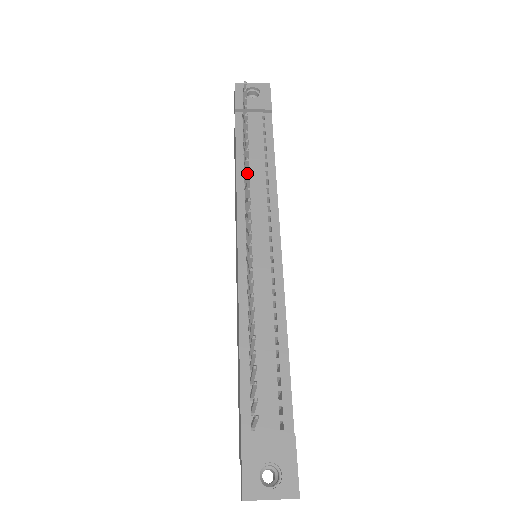
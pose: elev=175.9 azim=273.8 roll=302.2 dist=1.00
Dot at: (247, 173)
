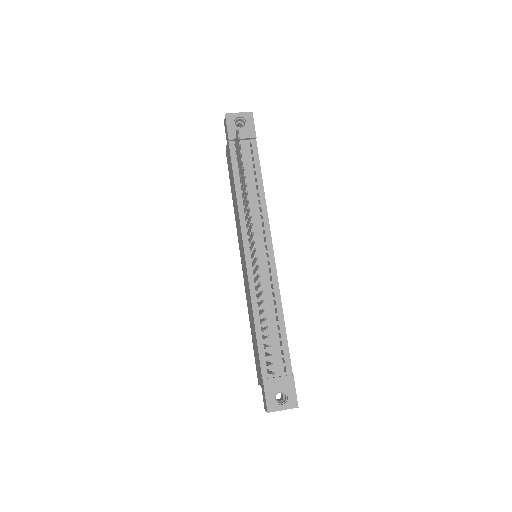
Dot at: (248, 210)
